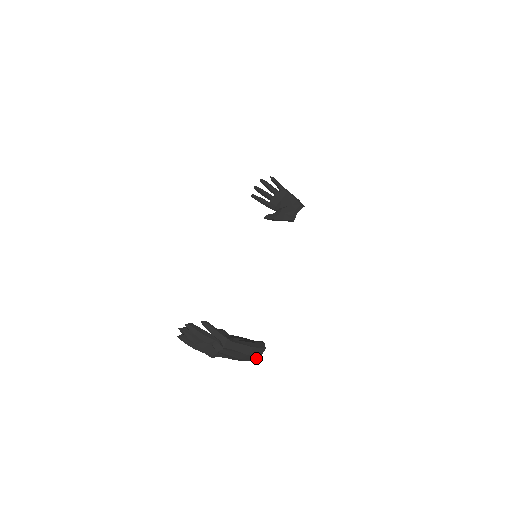
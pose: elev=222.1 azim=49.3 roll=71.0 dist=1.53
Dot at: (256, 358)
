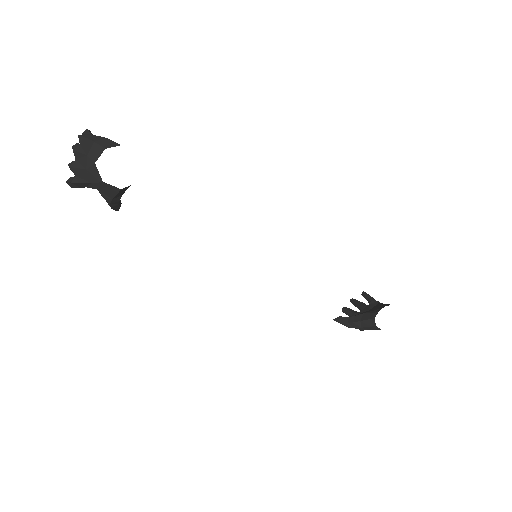
Dot at: (102, 151)
